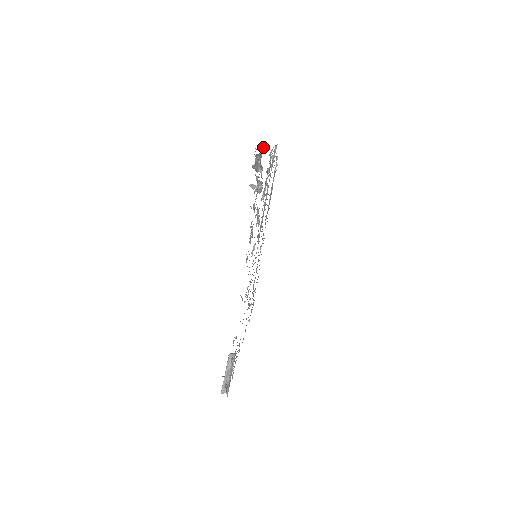
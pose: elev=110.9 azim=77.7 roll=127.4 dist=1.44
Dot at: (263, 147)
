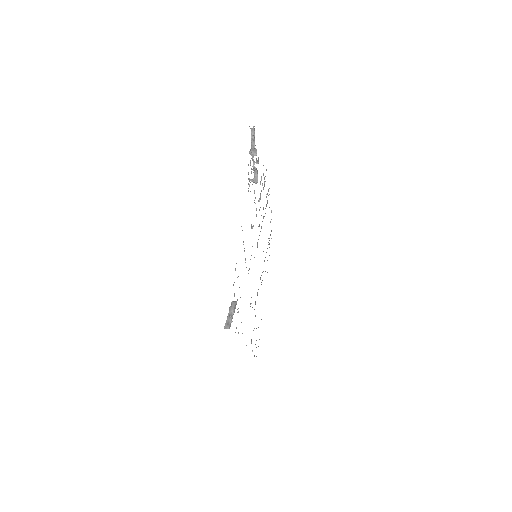
Dot at: (258, 163)
